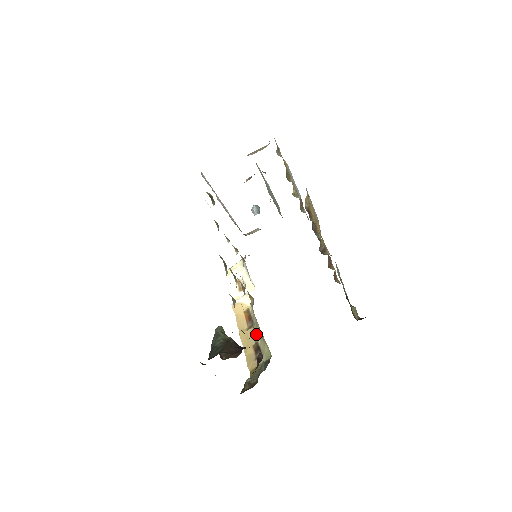
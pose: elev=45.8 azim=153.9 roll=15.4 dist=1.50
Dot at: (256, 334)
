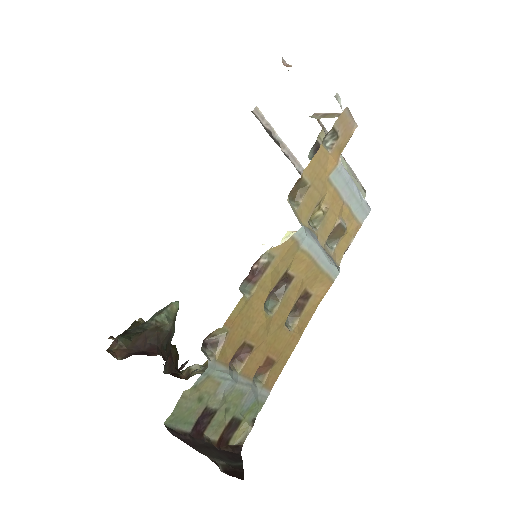
Dot at: occluded
